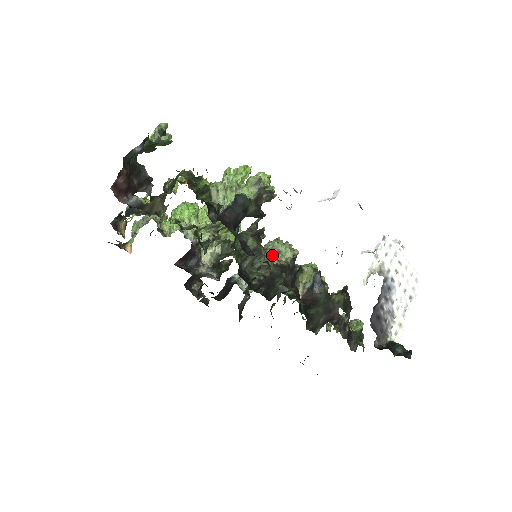
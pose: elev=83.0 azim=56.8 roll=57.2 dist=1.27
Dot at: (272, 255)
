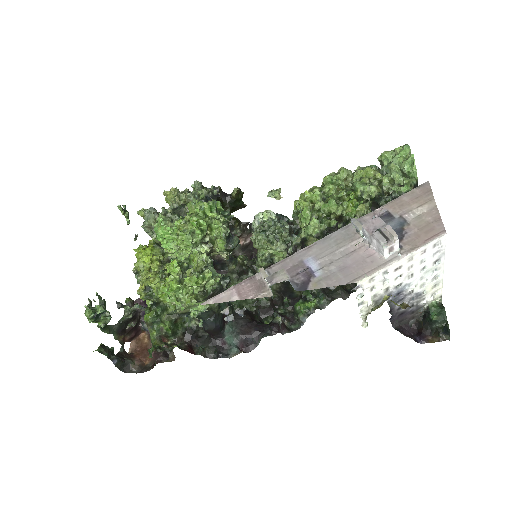
Dot at: (268, 266)
